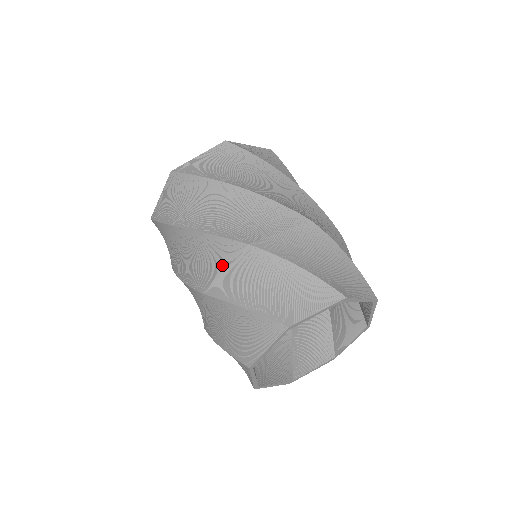
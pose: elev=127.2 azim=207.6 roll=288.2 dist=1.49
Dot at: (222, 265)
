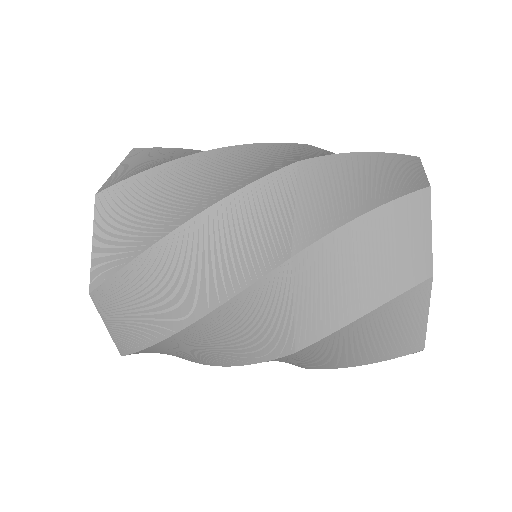
Dot at: (287, 207)
